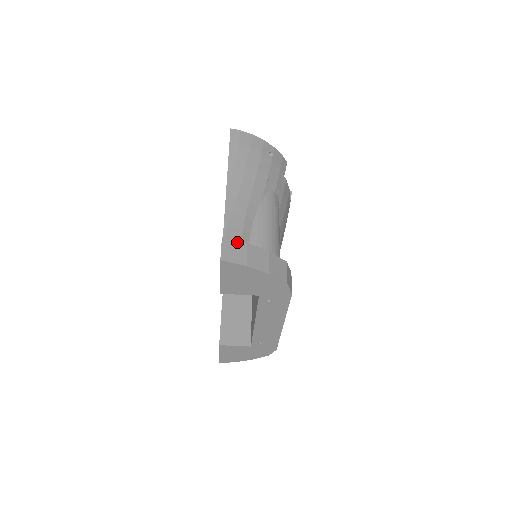
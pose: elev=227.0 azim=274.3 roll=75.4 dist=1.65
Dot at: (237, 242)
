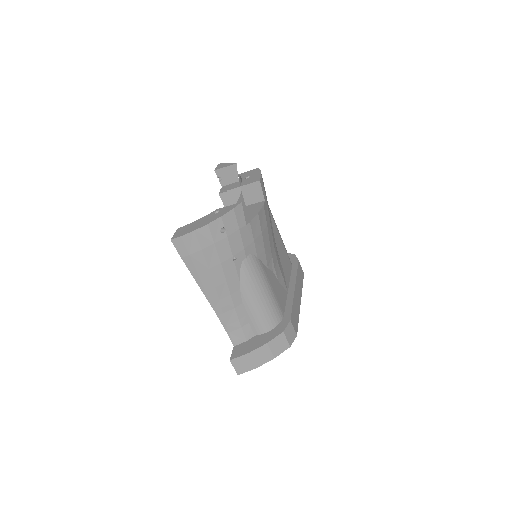
Dot at: (242, 357)
